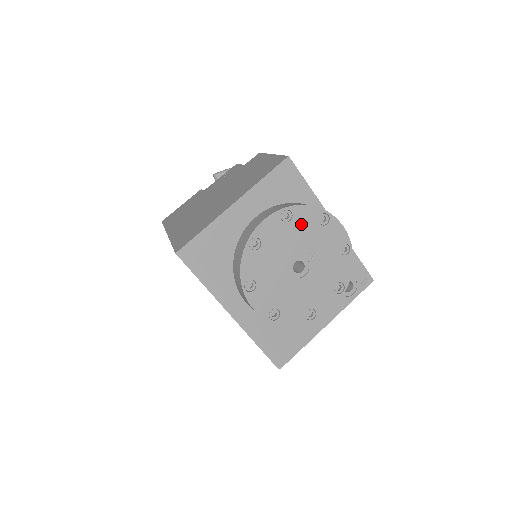
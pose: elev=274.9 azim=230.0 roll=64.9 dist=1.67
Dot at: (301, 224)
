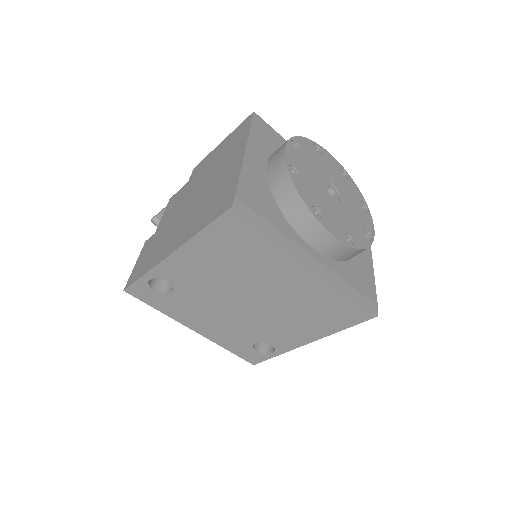
Dot at: (308, 153)
